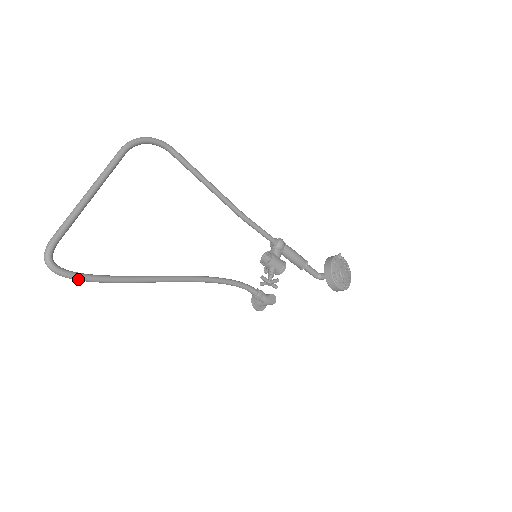
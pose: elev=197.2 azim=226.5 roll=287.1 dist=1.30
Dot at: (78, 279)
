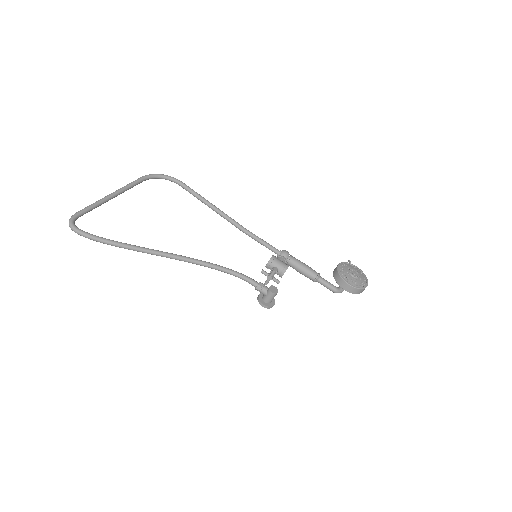
Dot at: (89, 237)
